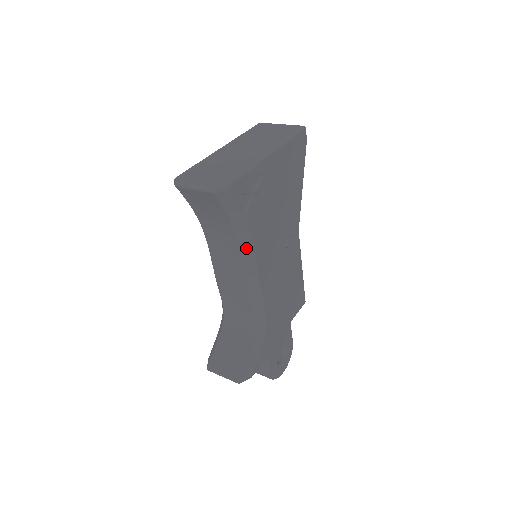
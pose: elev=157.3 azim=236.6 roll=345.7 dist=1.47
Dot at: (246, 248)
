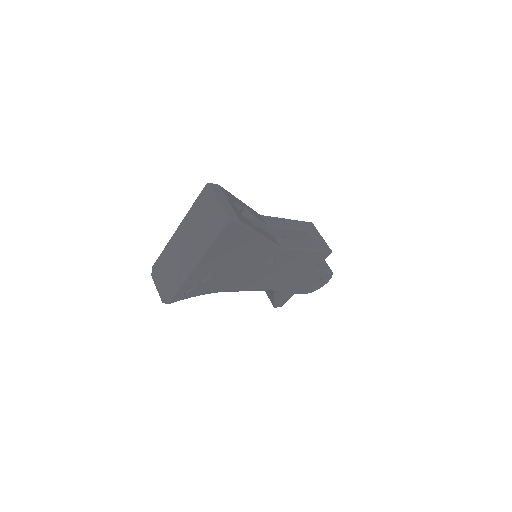
Dot at: occluded
